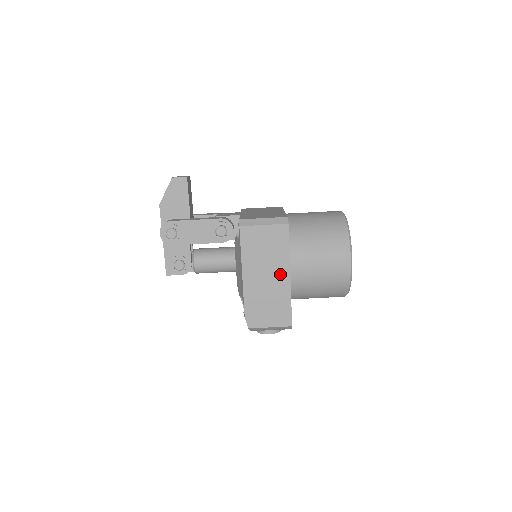
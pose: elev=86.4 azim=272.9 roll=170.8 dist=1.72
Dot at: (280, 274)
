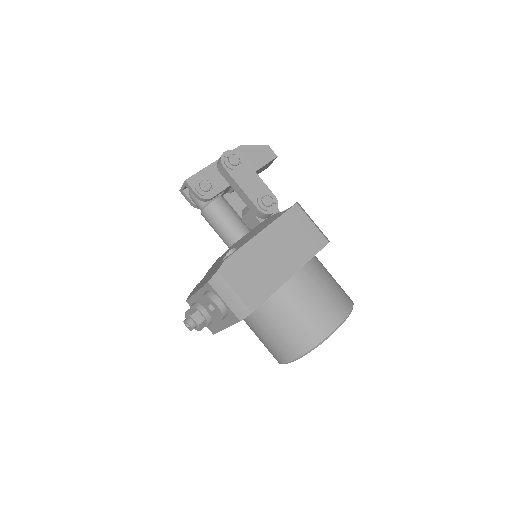
Dot at: (288, 264)
